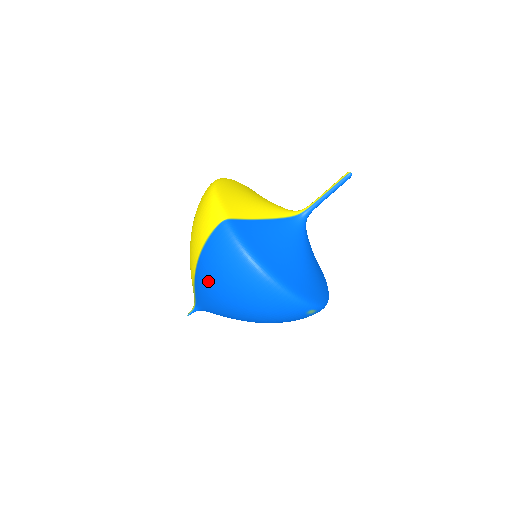
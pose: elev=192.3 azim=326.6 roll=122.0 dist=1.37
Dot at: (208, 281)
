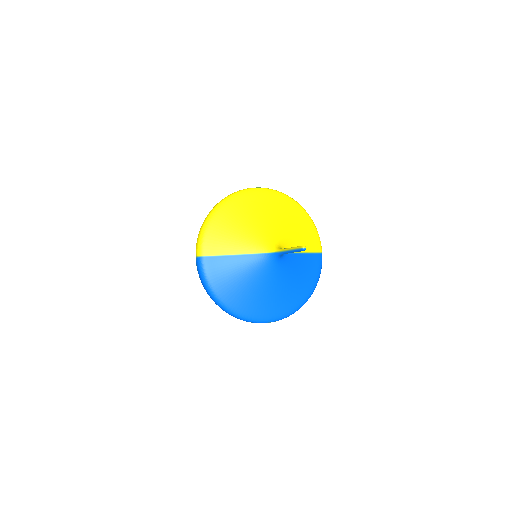
Dot at: occluded
